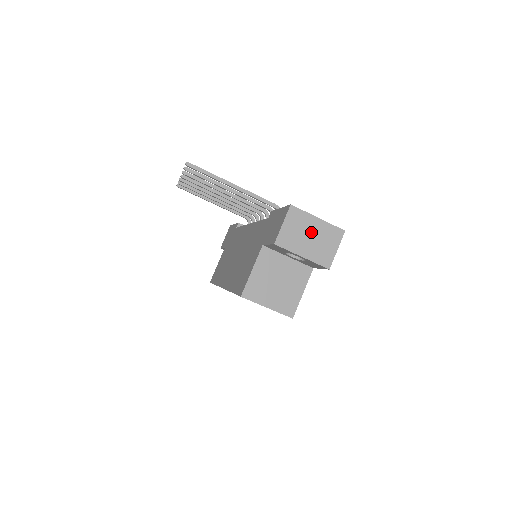
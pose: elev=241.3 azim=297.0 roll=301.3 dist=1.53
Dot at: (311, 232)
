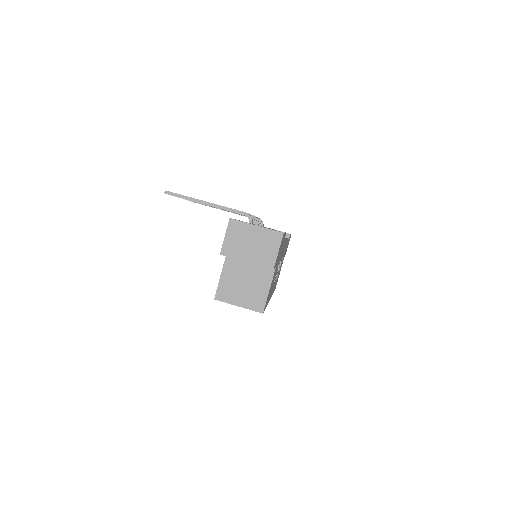
Dot at: (251, 239)
